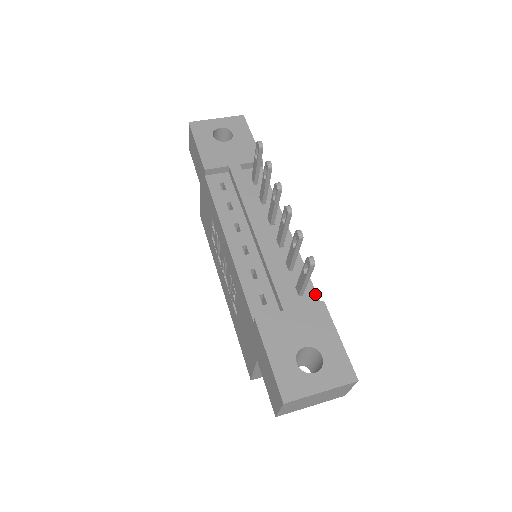
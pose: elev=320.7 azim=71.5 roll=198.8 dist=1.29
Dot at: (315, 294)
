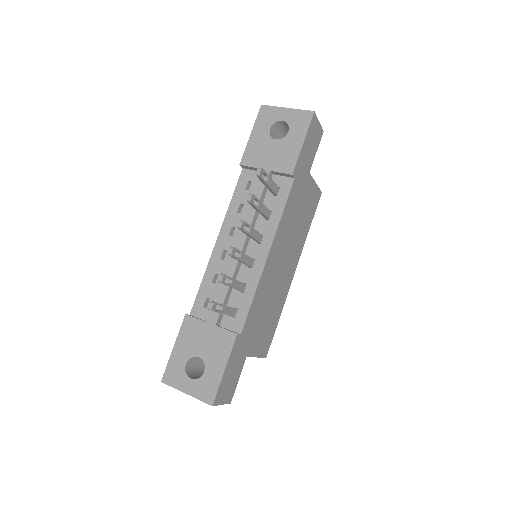
Dot at: (243, 323)
